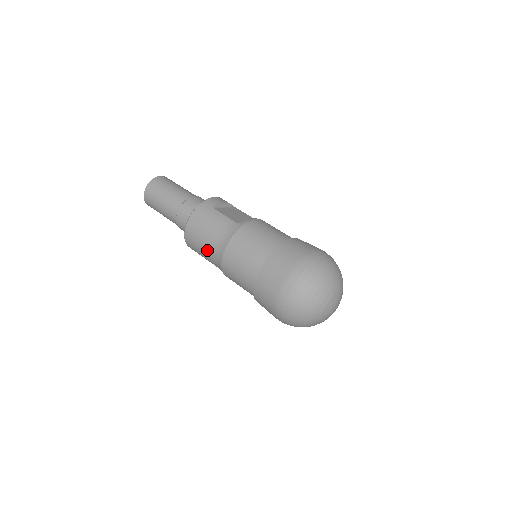
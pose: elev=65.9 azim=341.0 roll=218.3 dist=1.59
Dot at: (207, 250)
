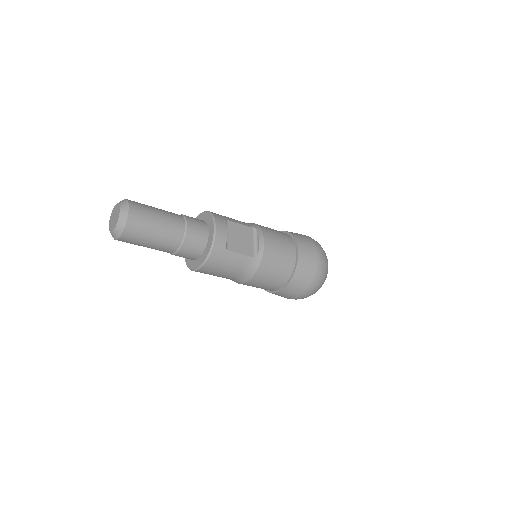
Dot at: occluded
